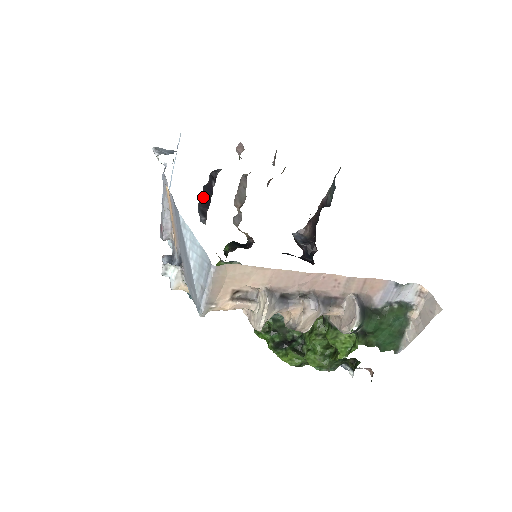
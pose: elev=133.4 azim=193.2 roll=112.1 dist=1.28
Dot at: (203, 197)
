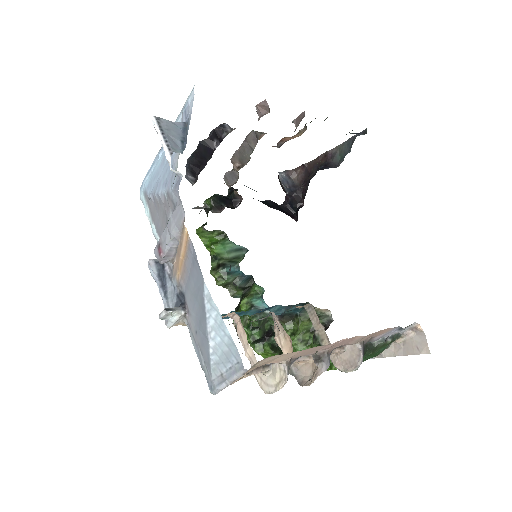
Dot at: (197, 154)
